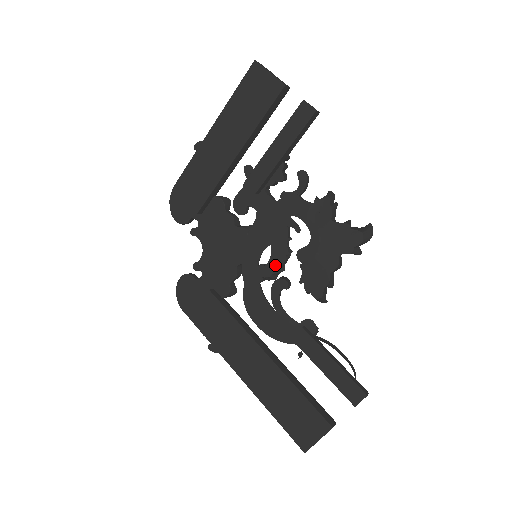
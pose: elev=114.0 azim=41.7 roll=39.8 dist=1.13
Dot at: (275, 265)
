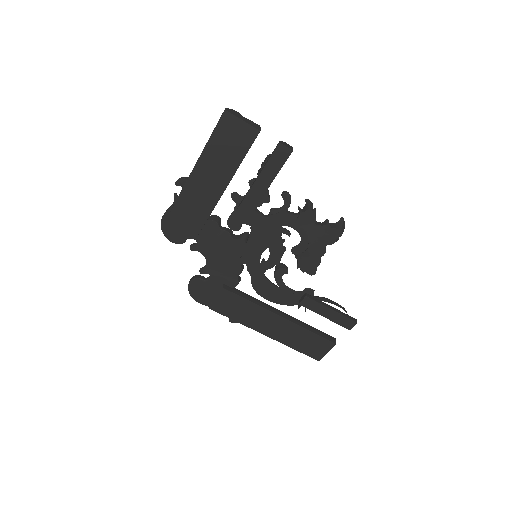
Dot at: (275, 260)
